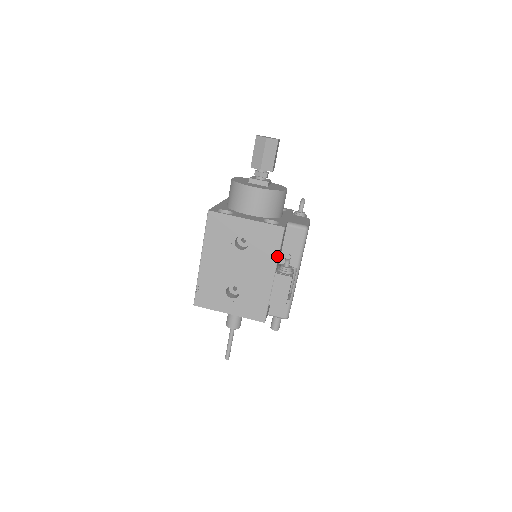
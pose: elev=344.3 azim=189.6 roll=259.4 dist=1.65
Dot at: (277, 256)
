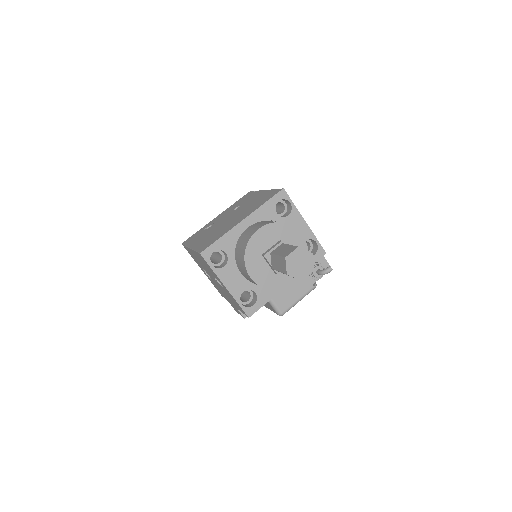
Dot at: (239, 309)
